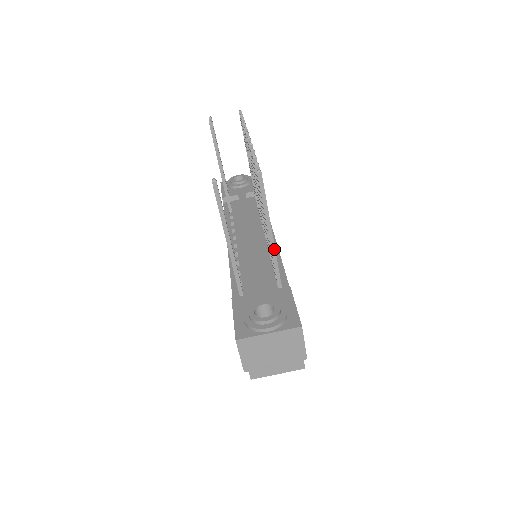
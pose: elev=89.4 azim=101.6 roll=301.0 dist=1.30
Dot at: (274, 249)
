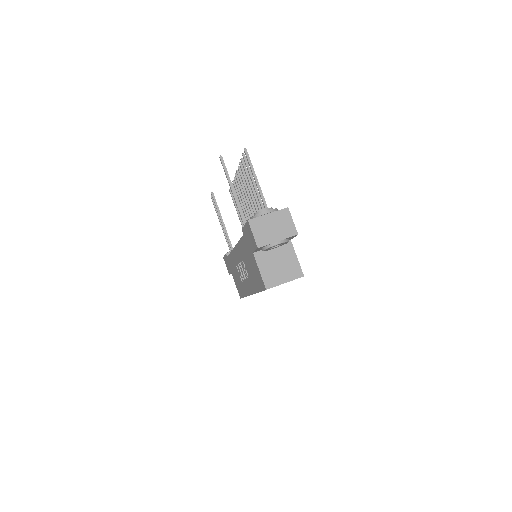
Dot at: (263, 197)
